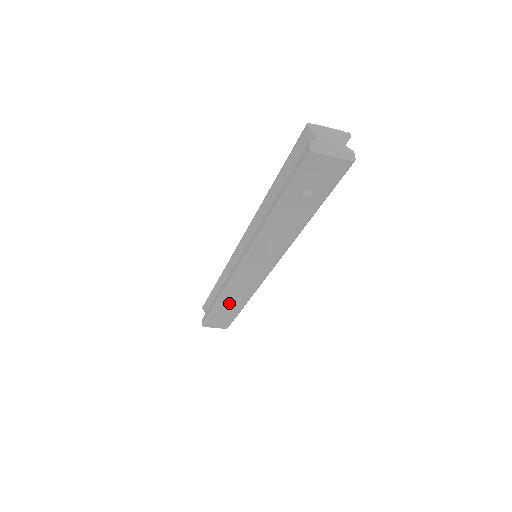
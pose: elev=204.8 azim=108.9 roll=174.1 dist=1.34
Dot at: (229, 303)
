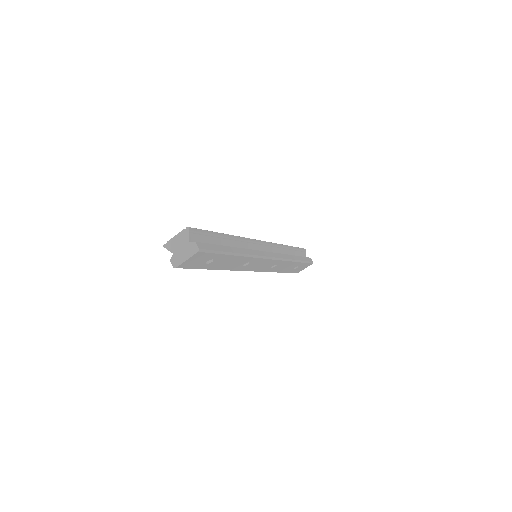
Dot at: (285, 268)
